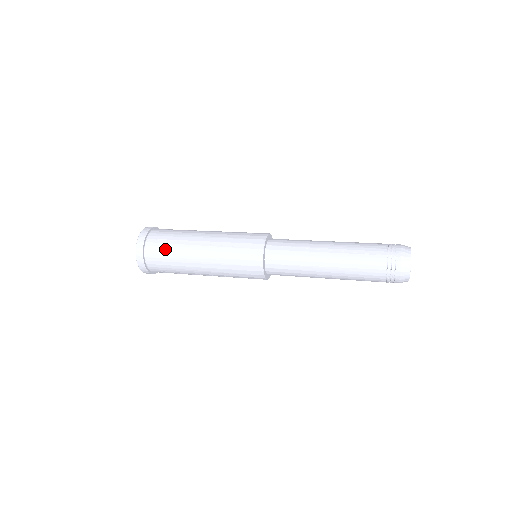
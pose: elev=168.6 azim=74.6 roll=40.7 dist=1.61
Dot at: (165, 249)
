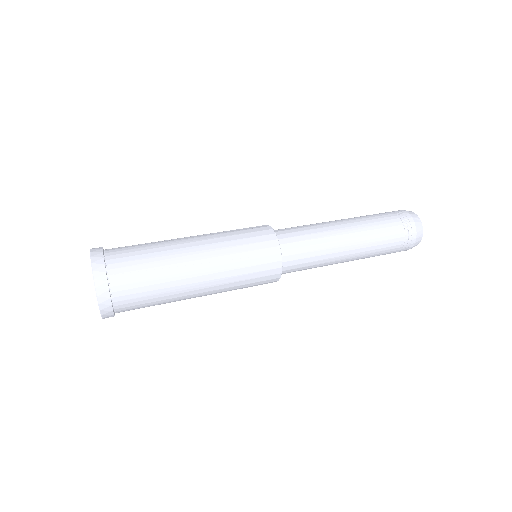
Dot at: (145, 284)
